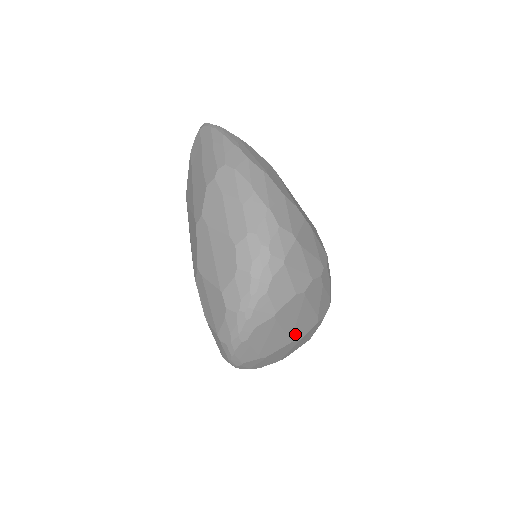
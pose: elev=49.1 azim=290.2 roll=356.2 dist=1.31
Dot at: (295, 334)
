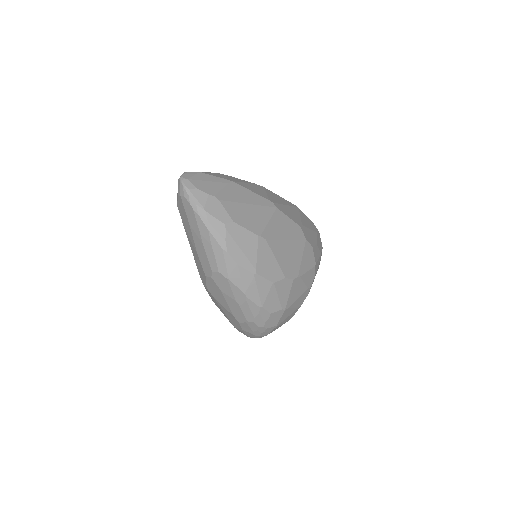
Dot at: occluded
